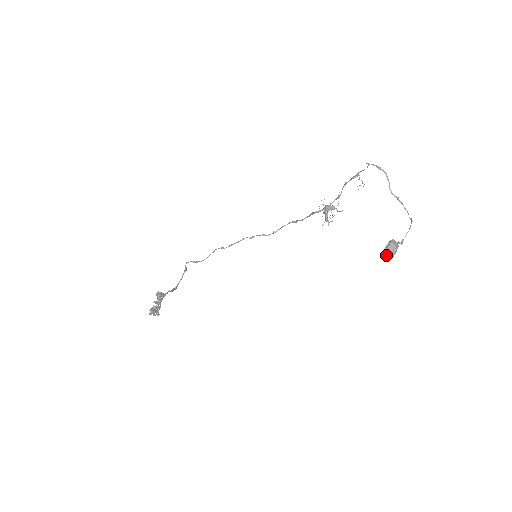
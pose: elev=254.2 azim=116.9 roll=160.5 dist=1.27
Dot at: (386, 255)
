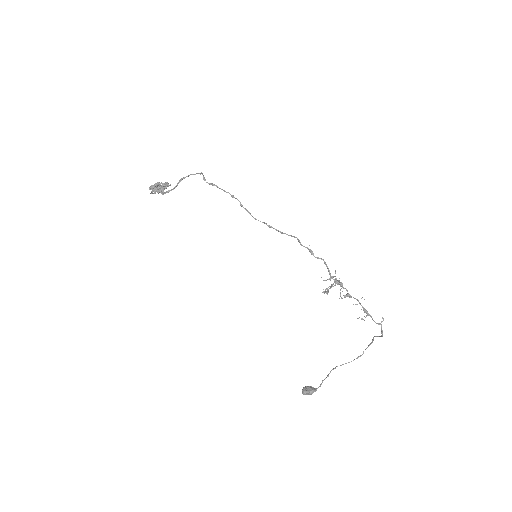
Dot at: (303, 391)
